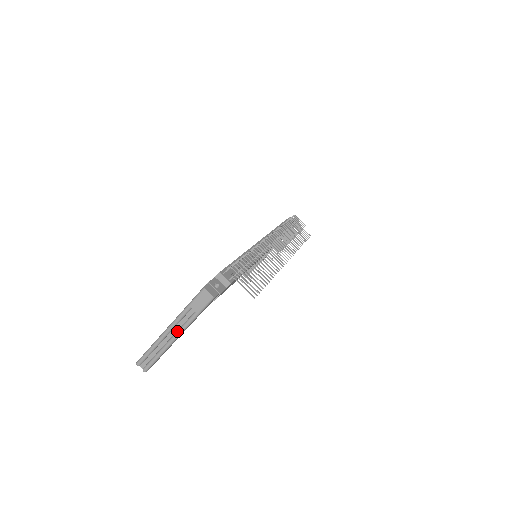
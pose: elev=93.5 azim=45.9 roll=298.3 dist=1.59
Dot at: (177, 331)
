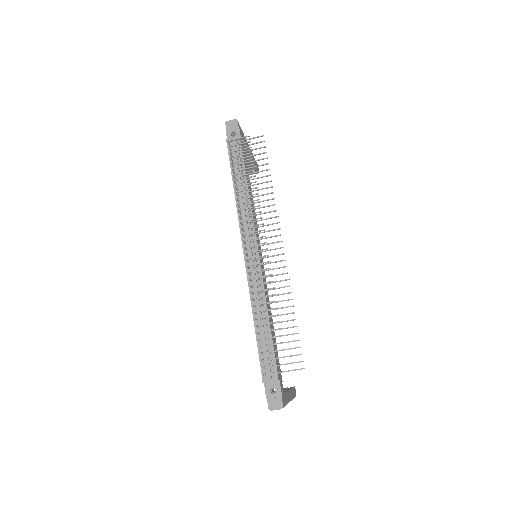
Dot at: occluded
